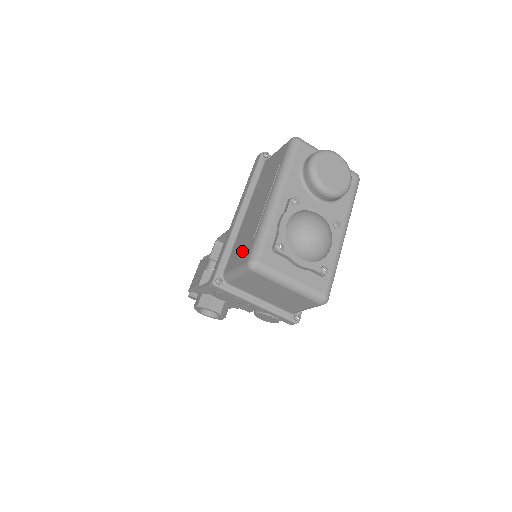
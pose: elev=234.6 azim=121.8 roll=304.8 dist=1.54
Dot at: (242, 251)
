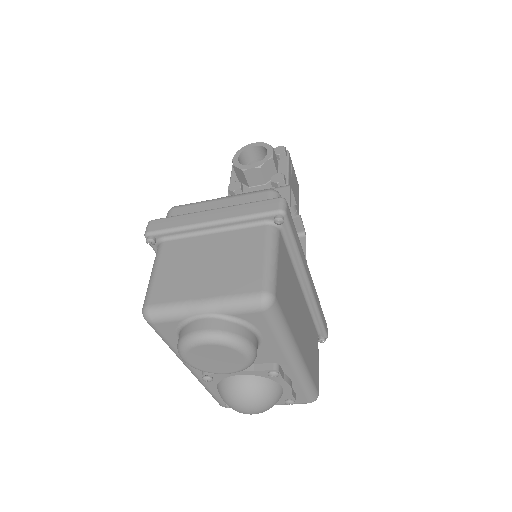
Dot at: occluded
